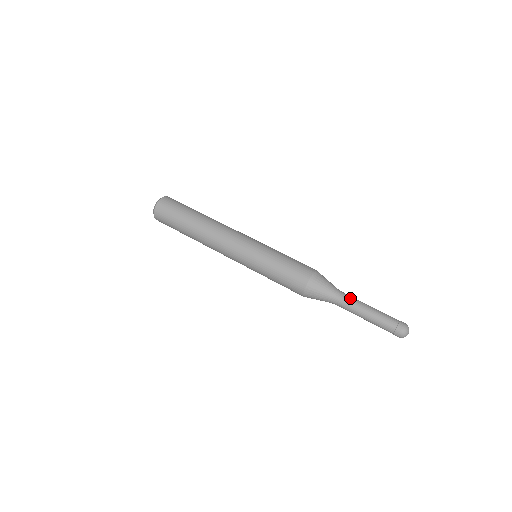
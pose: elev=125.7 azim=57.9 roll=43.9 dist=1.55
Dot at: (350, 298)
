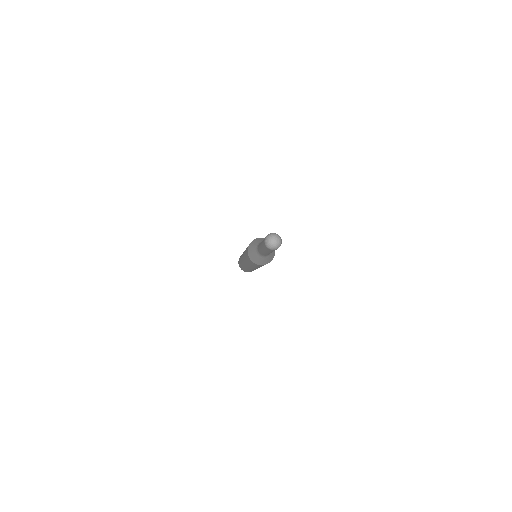
Dot at: occluded
